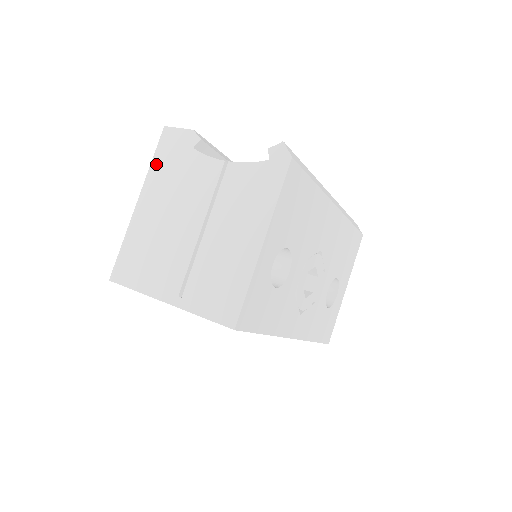
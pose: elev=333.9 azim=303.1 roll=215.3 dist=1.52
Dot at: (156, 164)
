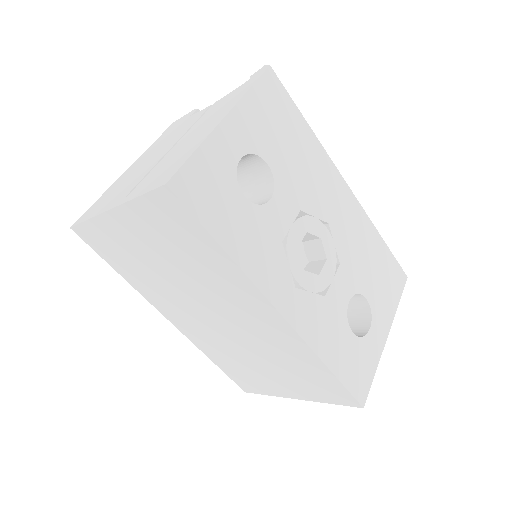
Dot at: (155, 142)
